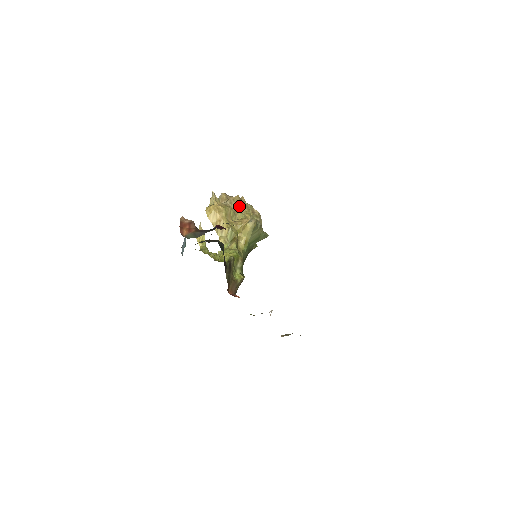
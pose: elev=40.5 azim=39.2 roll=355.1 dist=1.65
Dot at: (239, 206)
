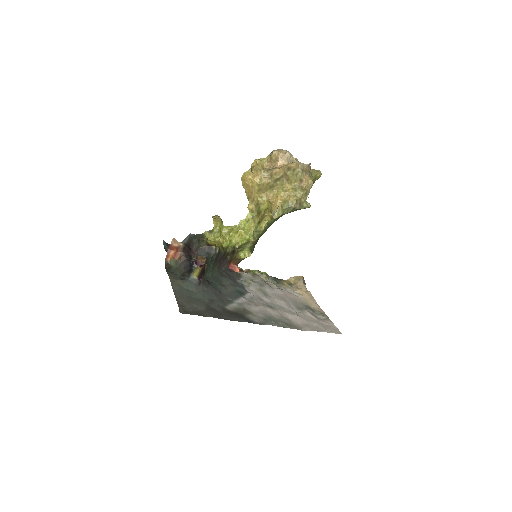
Dot at: (282, 178)
